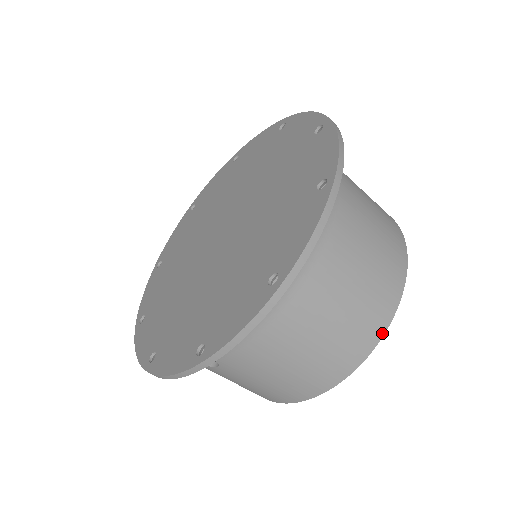
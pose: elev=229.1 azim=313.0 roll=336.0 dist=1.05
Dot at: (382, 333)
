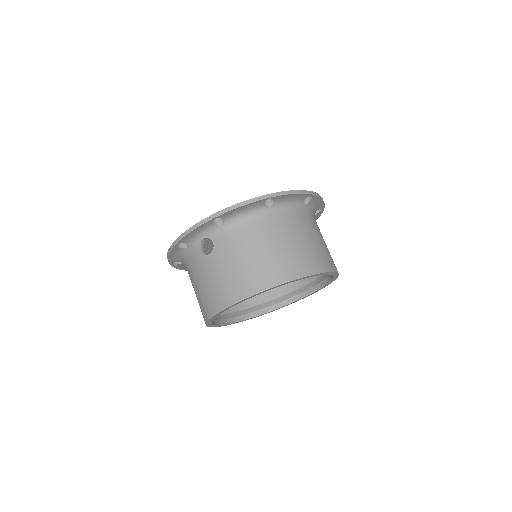
Dot at: (304, 275)
